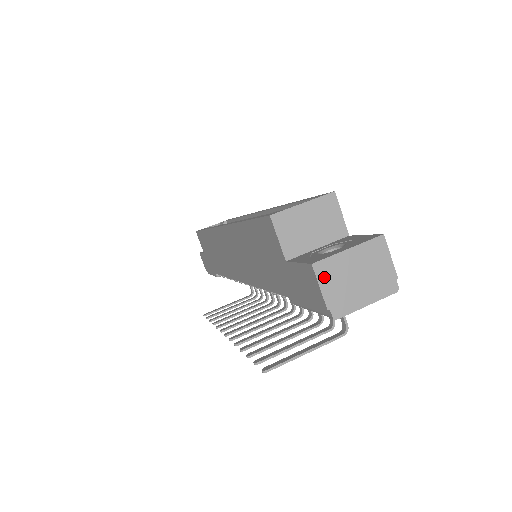
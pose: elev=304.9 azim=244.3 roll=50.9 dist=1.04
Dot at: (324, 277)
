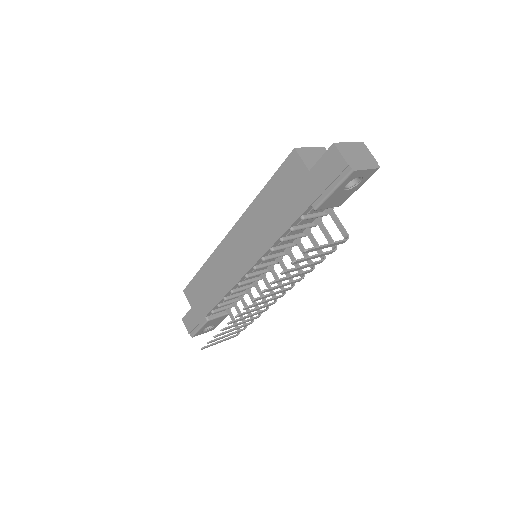
Dot at: (341, 150)
